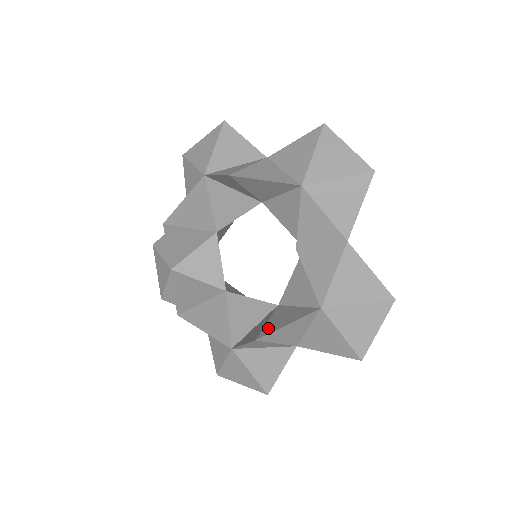
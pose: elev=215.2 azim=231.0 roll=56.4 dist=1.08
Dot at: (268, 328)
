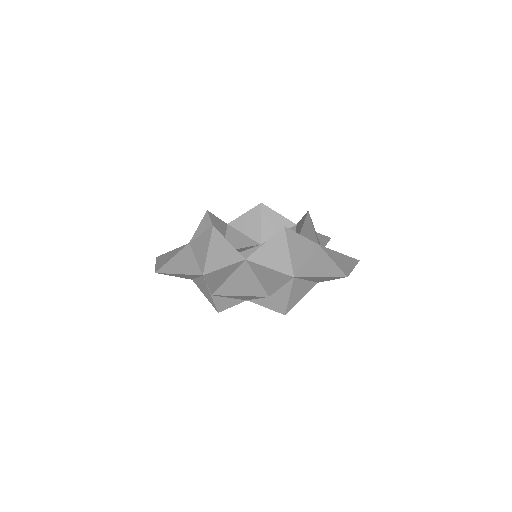
Dot at: occluded
